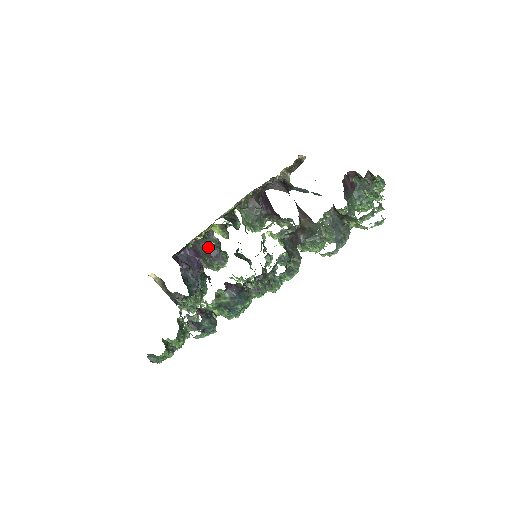
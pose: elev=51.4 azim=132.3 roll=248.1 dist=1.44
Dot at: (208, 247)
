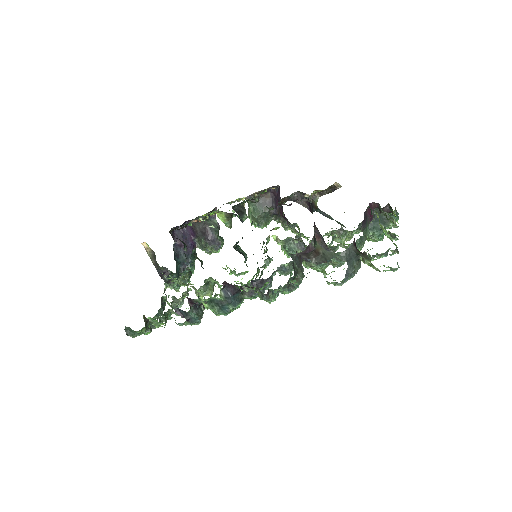
Dot at: (207, 229)
